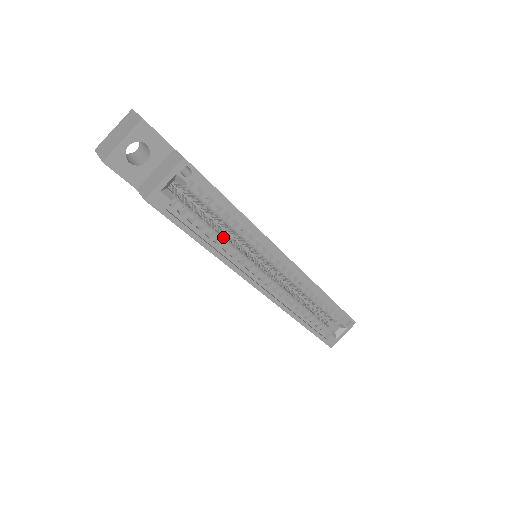
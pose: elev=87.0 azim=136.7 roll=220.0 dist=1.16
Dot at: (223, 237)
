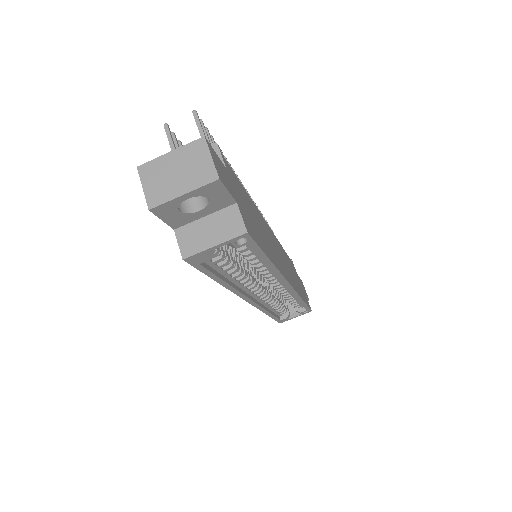
Dot at: (241, 270)
